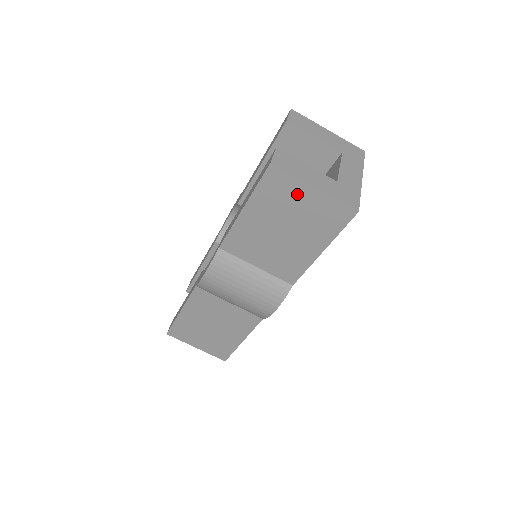
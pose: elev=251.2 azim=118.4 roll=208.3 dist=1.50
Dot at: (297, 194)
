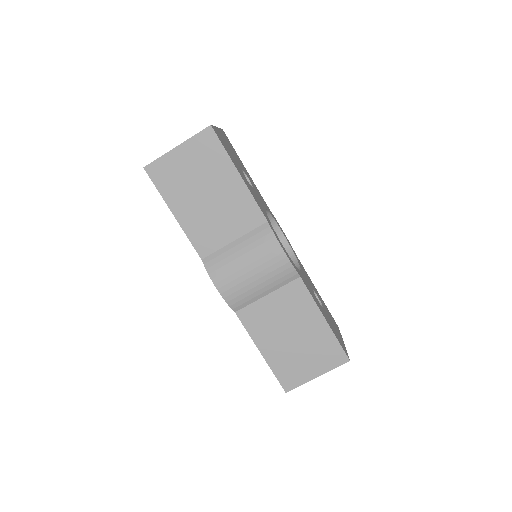
Dot at: (177, 164)
